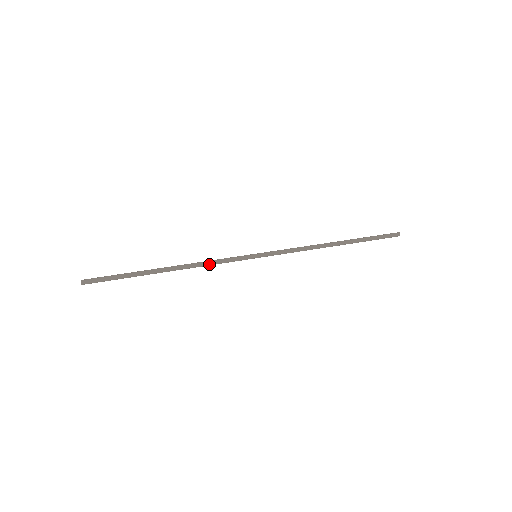
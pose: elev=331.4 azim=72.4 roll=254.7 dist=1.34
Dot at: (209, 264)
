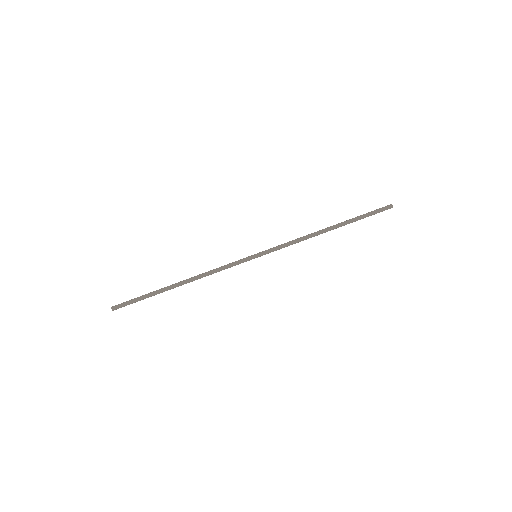
Dot at: occluded
